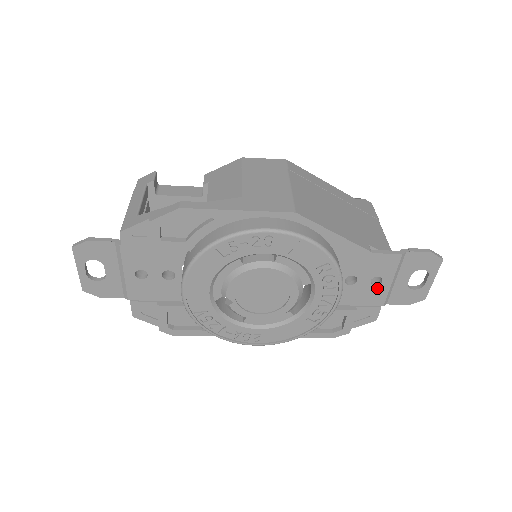
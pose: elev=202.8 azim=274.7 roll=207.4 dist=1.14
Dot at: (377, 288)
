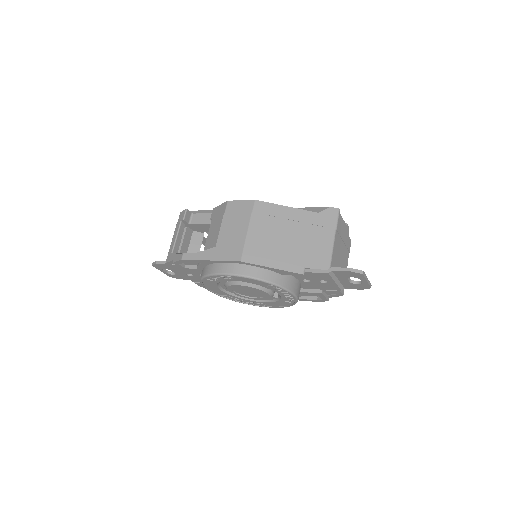
Dot at: (328, 284)
